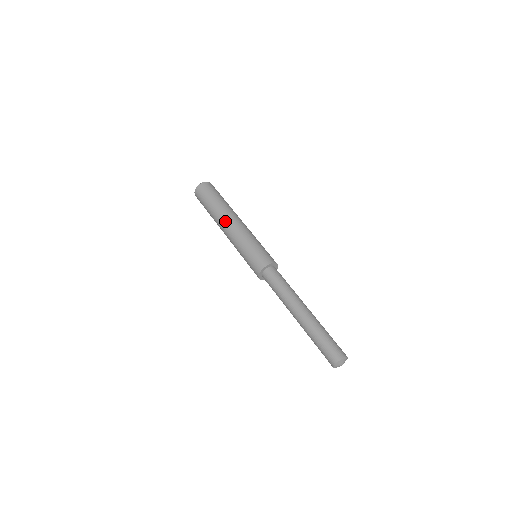
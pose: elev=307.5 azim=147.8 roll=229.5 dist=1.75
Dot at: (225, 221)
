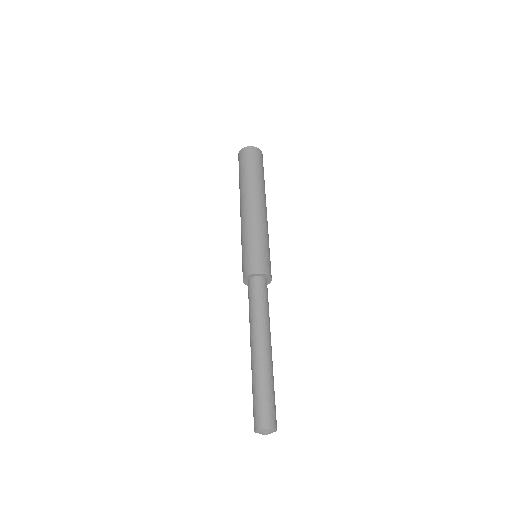
Dot at: (255, 199)
